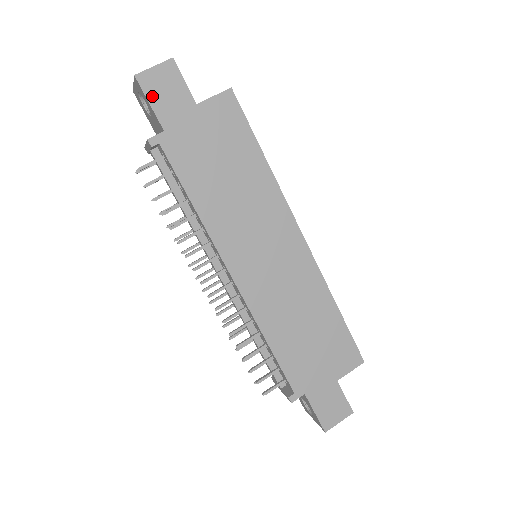
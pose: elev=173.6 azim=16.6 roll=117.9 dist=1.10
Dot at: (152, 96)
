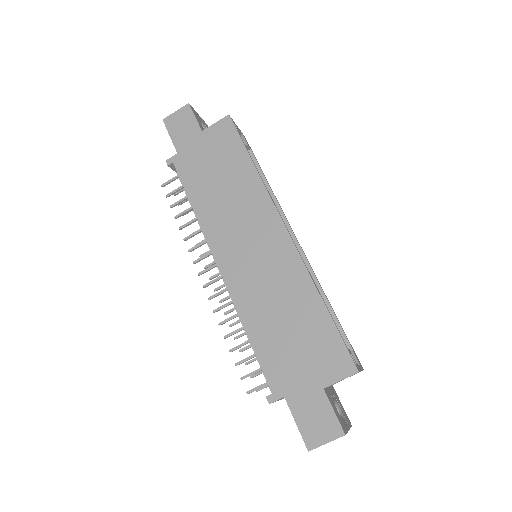
Dot at: (172, 131)
